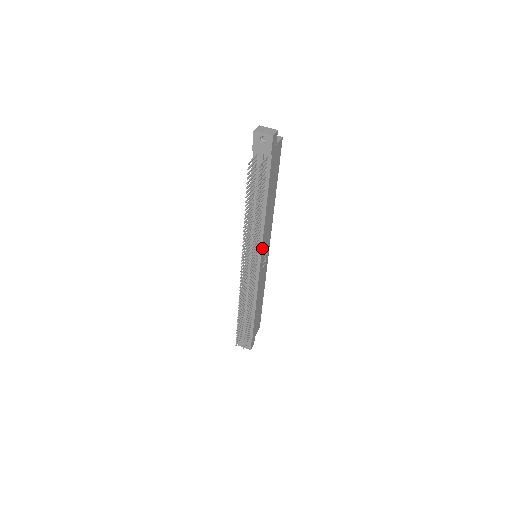
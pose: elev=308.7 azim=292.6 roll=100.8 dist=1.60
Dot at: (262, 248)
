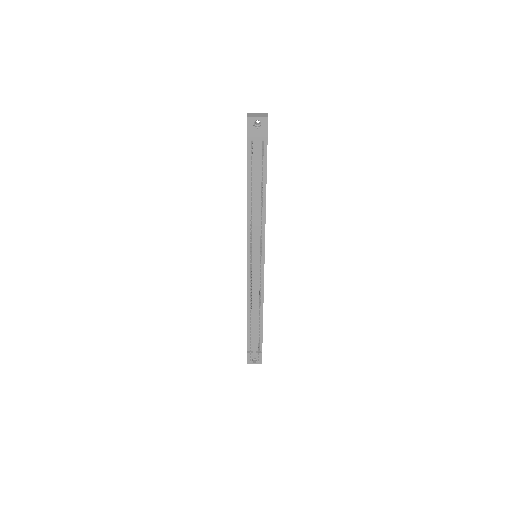
Dot at: (264, 243)
